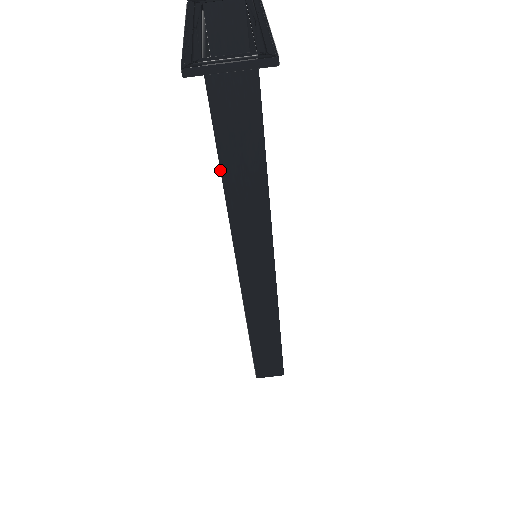
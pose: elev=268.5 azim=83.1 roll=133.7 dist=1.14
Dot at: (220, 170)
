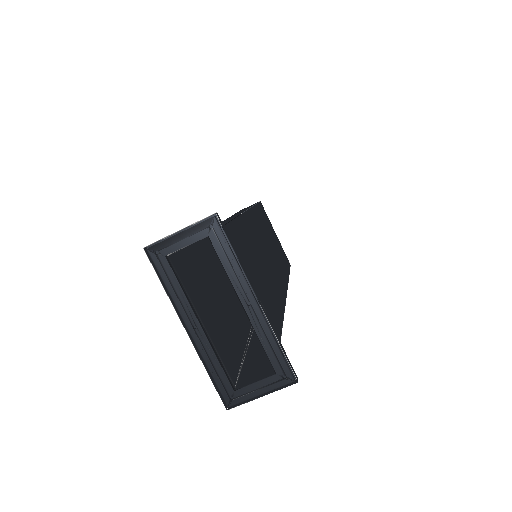
Dot at: (247, 348)
